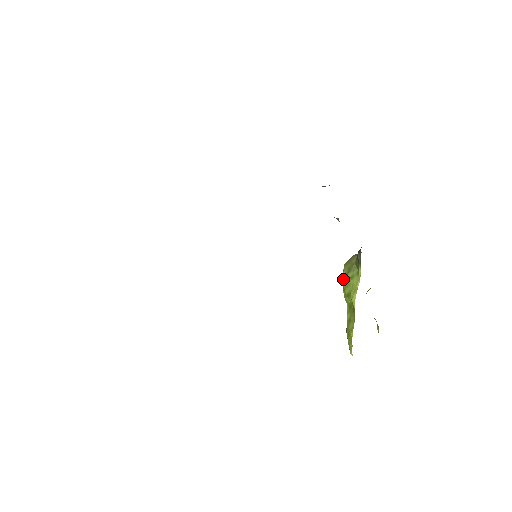
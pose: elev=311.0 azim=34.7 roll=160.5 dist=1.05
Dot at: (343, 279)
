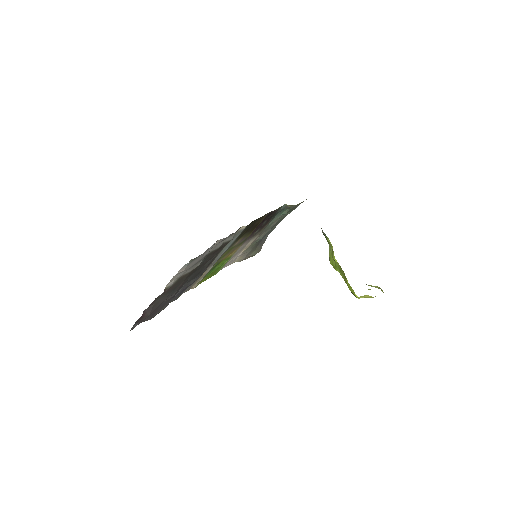
Dot at: occluded
